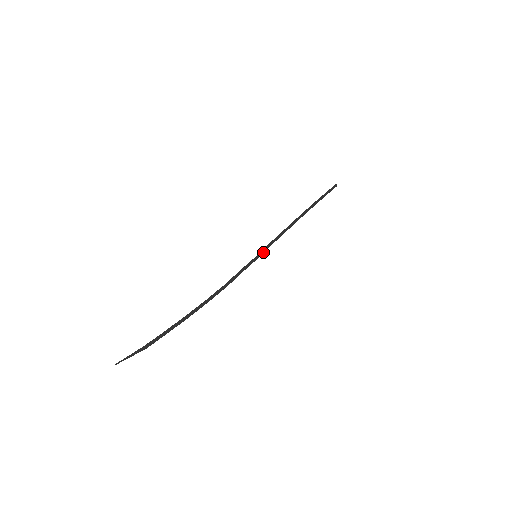
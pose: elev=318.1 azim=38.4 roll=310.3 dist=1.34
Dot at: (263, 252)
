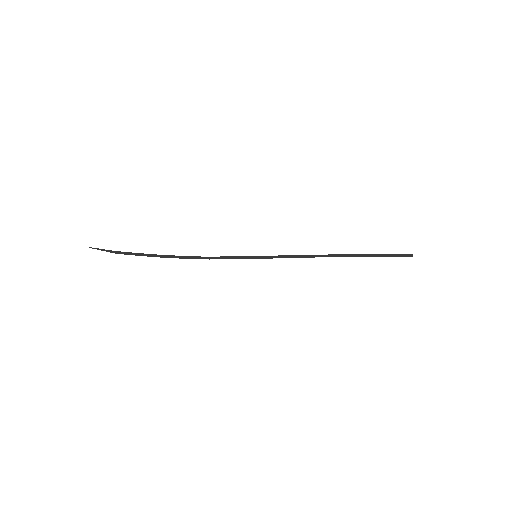
Dot at: (266, 258)
